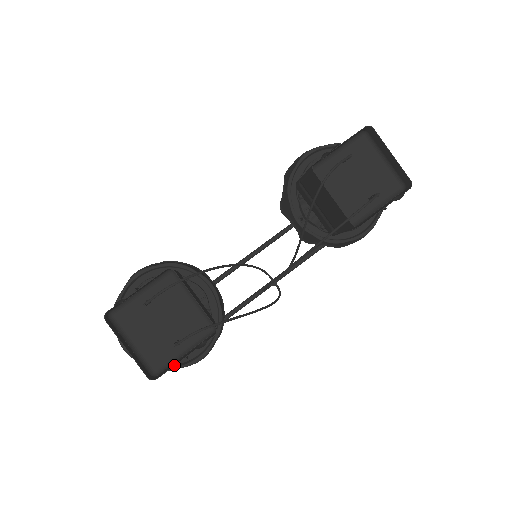
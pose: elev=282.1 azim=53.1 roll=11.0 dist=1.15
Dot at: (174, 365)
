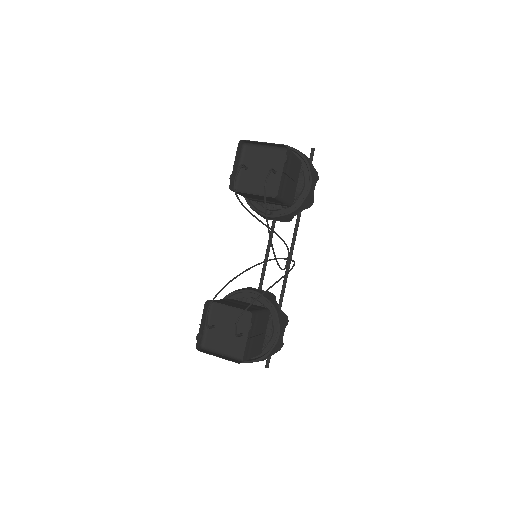
Dot at: (245, 347)
